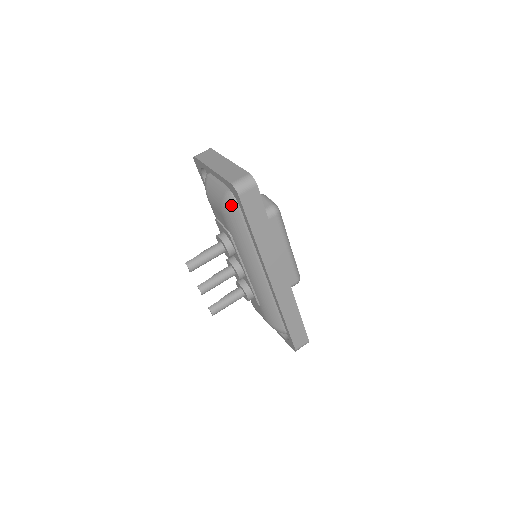
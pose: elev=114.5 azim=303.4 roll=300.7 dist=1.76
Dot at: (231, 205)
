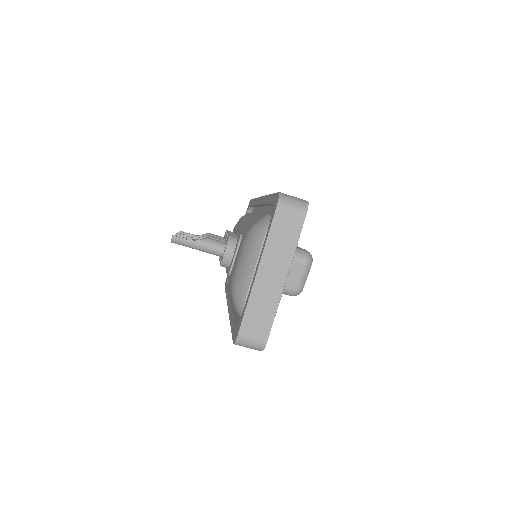
Dot at: (236, 307)
